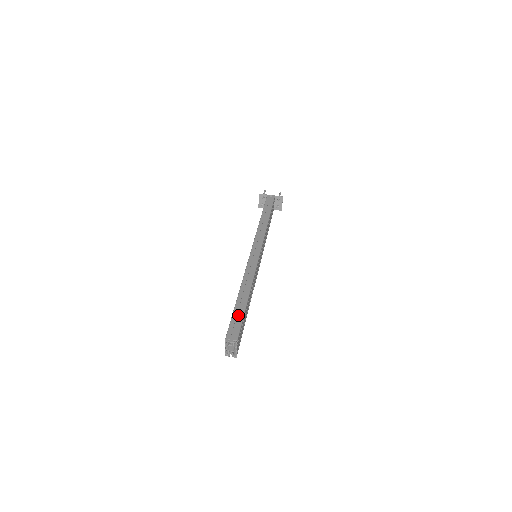
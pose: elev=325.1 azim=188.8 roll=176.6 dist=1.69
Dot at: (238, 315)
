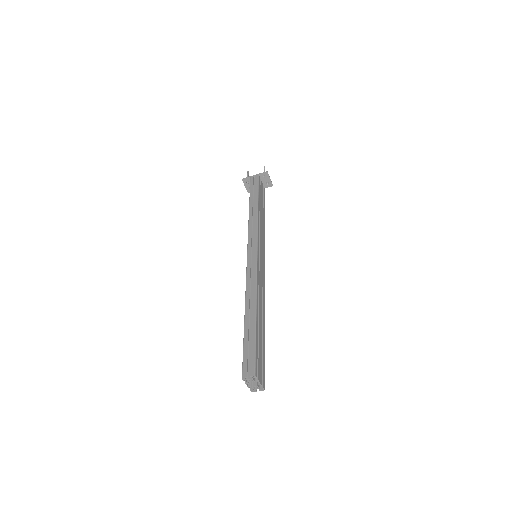
Dot at: (250, 341)
